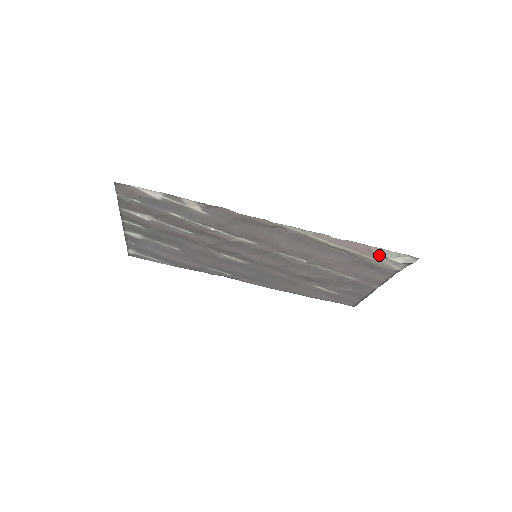
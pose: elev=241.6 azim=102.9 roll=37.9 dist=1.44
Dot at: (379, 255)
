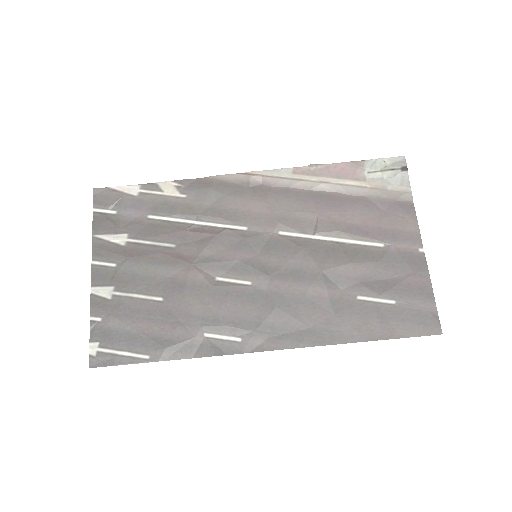
Dot at: (369, 172)
